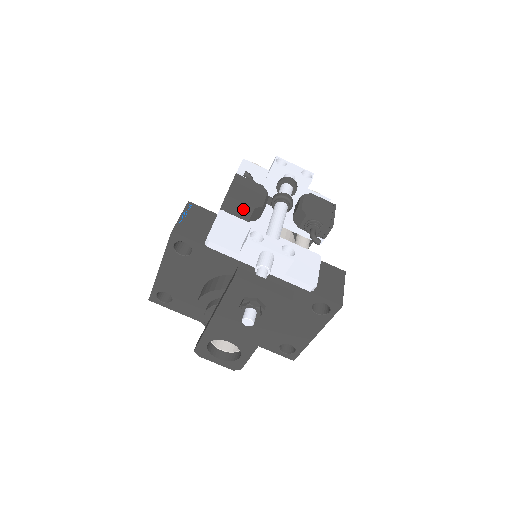
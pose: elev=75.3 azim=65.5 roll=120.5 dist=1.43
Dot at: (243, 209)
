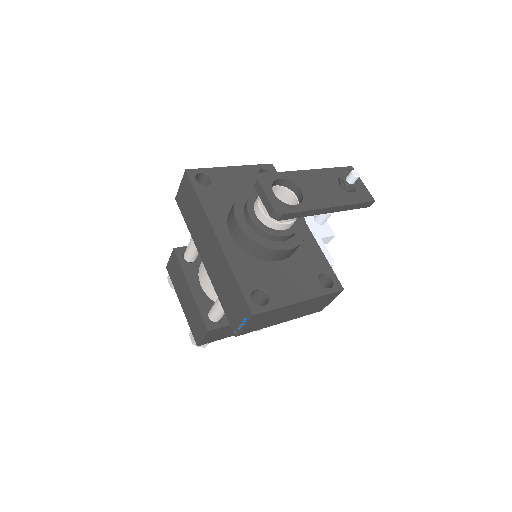
Dot at: occluded
